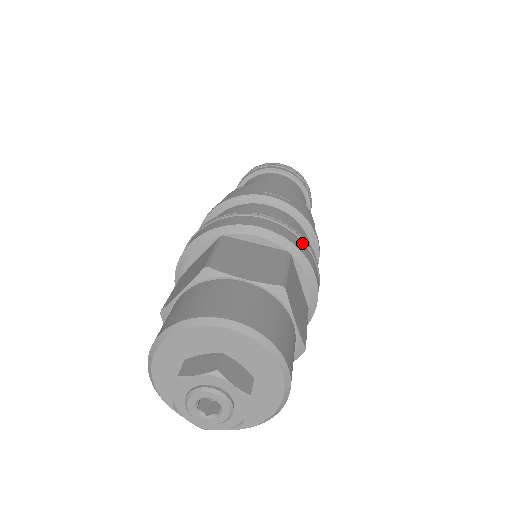
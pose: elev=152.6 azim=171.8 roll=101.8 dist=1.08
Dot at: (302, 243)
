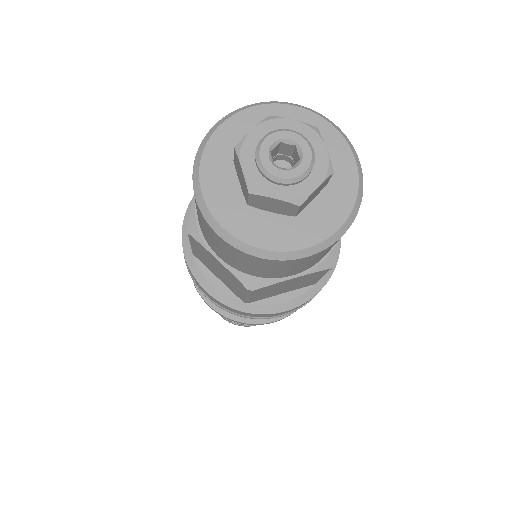
Dot at: occluded
